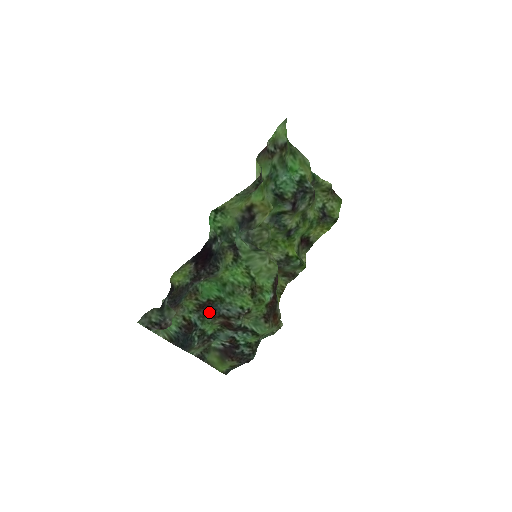
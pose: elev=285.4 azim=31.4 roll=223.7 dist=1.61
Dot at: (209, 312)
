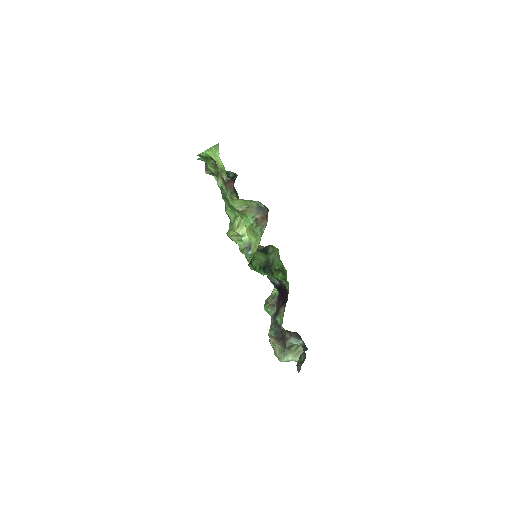
Dot at: occluded
